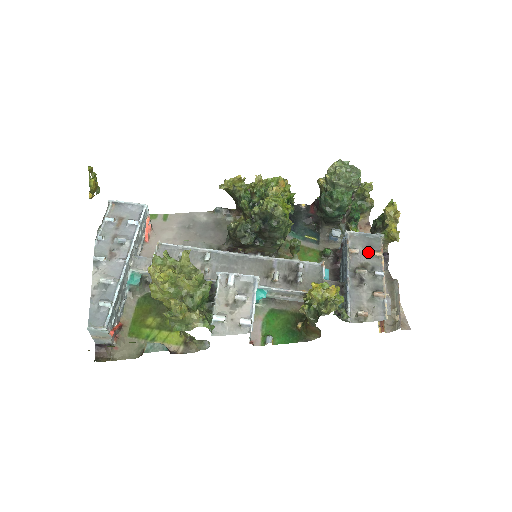
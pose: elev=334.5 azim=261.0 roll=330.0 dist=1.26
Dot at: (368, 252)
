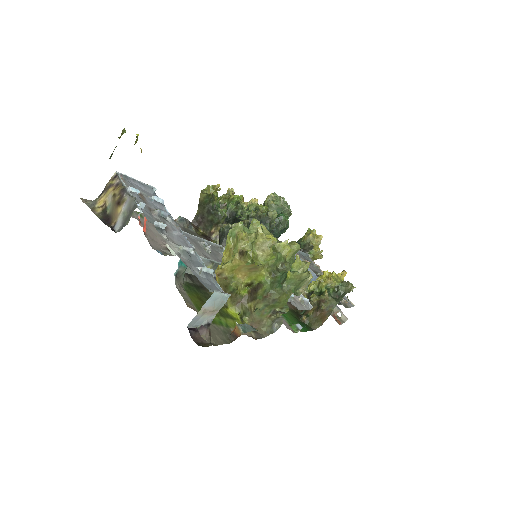
Dot at: (311, 264)
